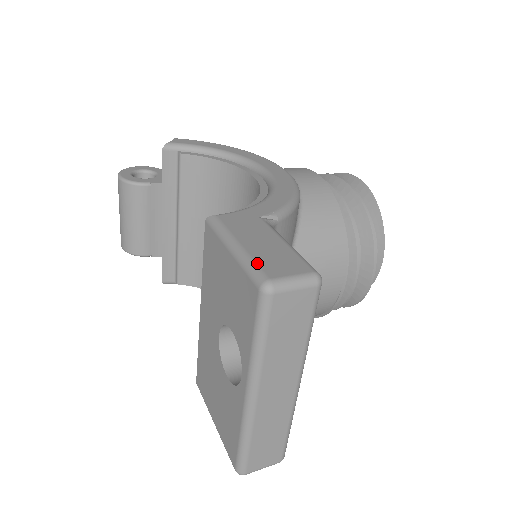
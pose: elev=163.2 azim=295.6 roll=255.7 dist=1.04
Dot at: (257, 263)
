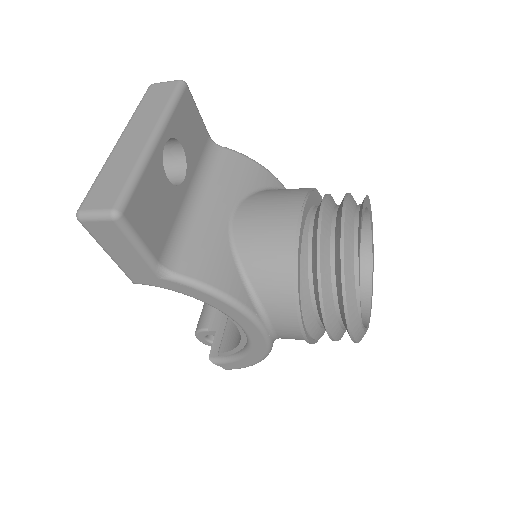
Dot at: occluded
